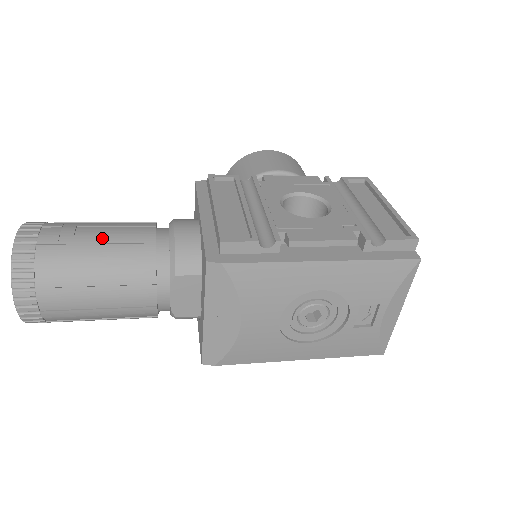
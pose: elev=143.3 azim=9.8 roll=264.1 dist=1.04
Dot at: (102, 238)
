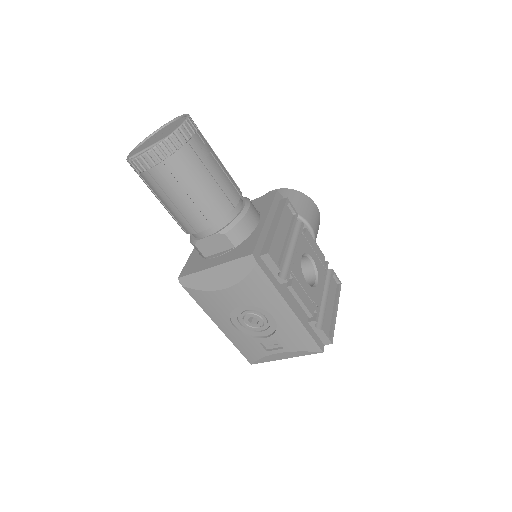
Dot at: (217, 175)
